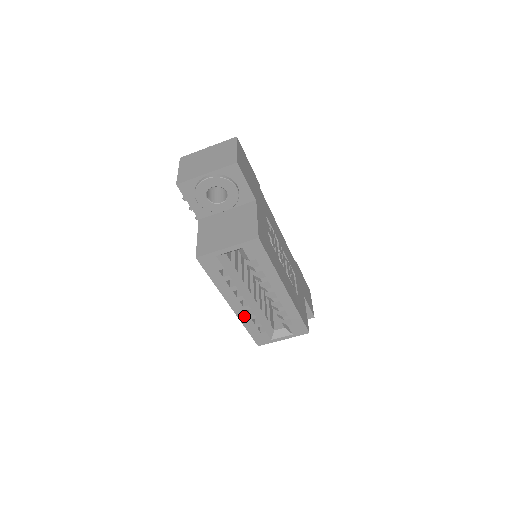
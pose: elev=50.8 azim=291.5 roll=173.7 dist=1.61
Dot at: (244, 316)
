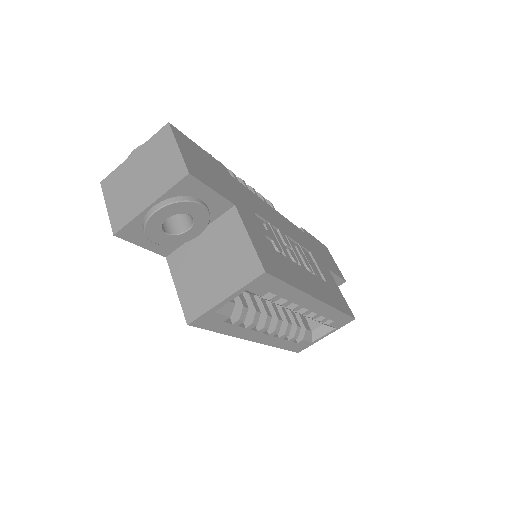
Dot at: (273, 340)
